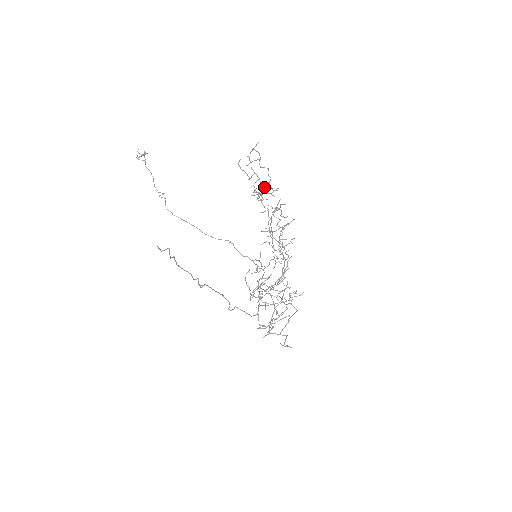
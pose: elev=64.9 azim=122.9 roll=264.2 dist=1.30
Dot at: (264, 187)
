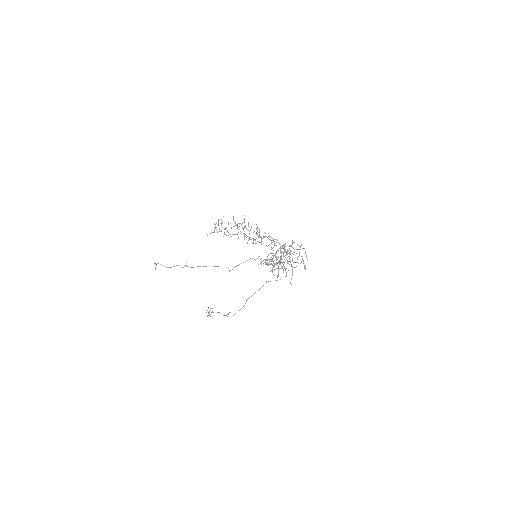
Dot at: (221, 225)
